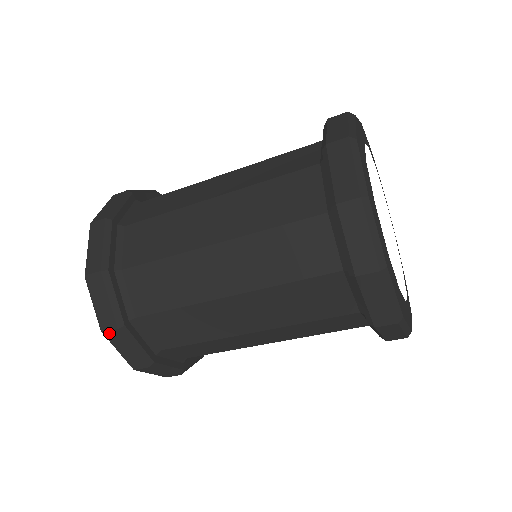
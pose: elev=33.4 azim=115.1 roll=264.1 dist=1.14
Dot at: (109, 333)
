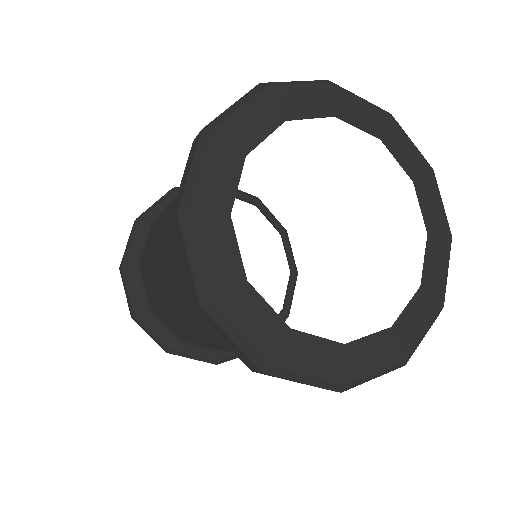
Dot at: occluded
